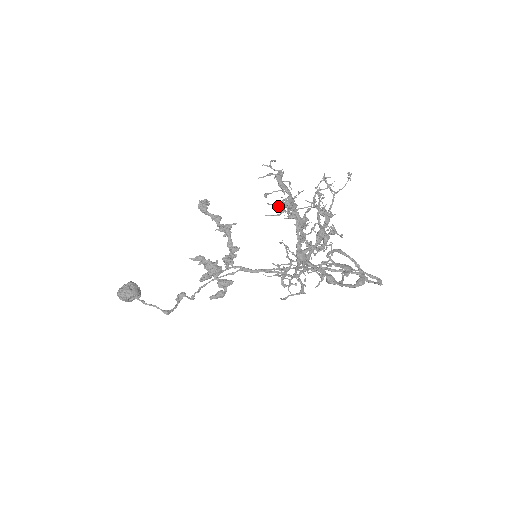
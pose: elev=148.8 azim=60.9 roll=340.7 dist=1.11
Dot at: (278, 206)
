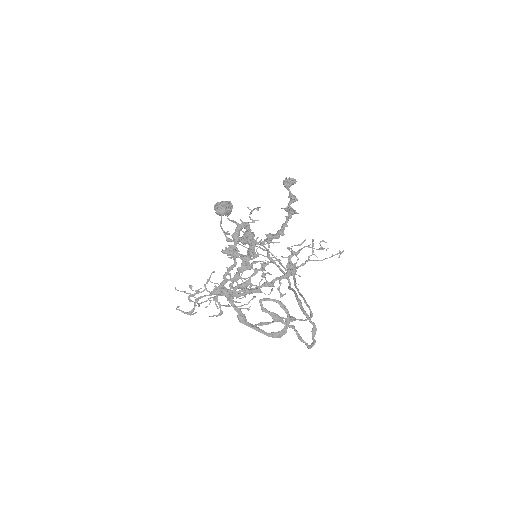
Dot at: (252, 241)
